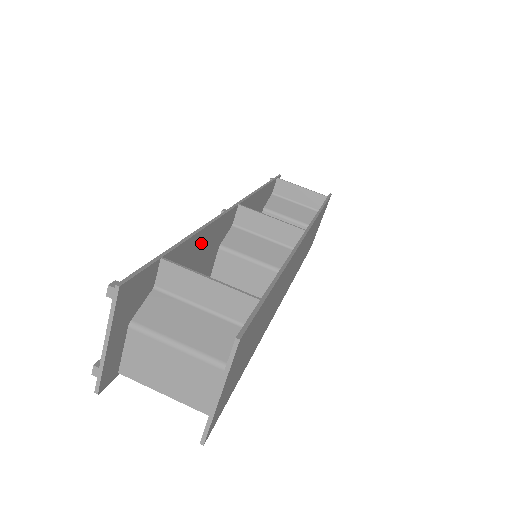
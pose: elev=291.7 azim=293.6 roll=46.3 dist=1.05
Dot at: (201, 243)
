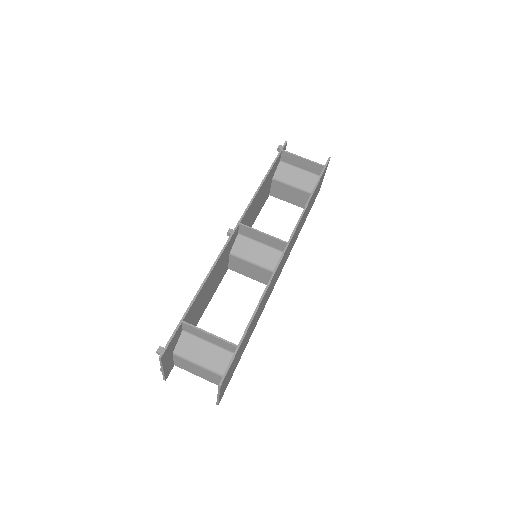
Dot at: (211, 277)
